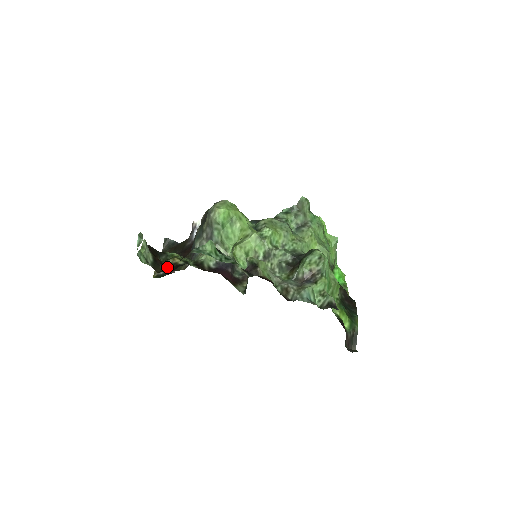
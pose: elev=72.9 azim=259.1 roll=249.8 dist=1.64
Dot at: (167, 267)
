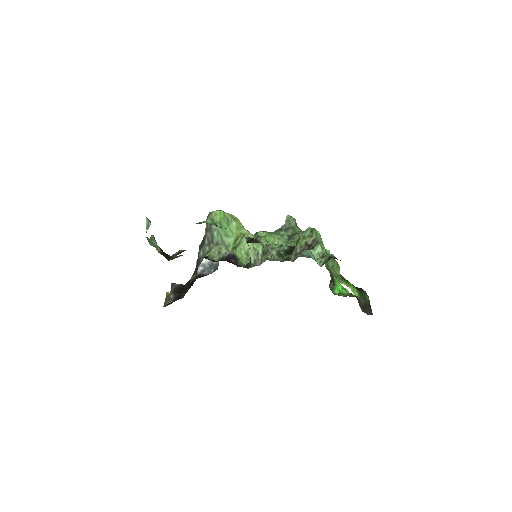
Dot at: (175, 256)
